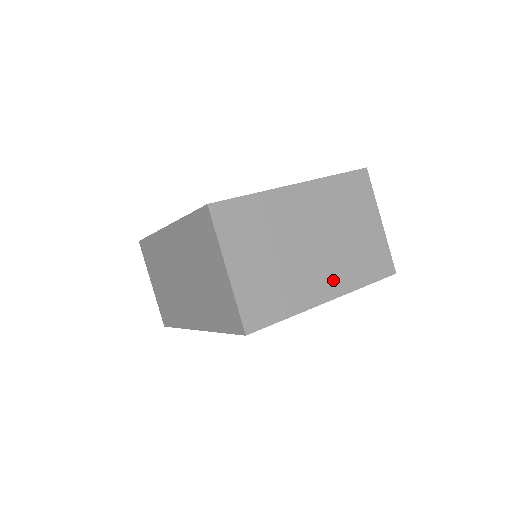
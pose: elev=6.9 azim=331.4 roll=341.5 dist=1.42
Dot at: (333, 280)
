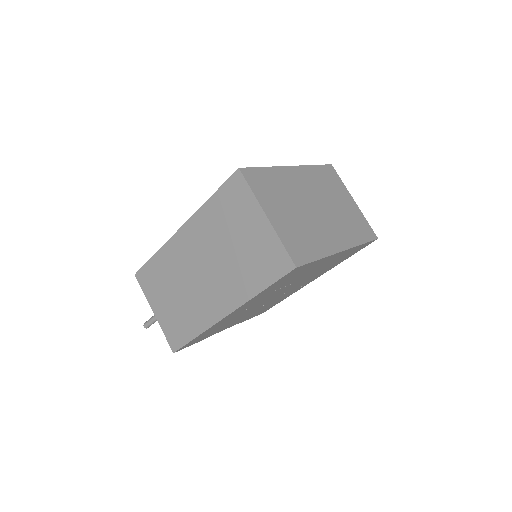
Dot at: (340, 236)
